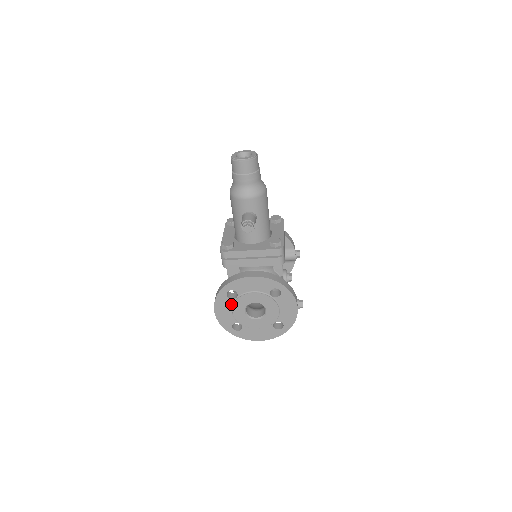
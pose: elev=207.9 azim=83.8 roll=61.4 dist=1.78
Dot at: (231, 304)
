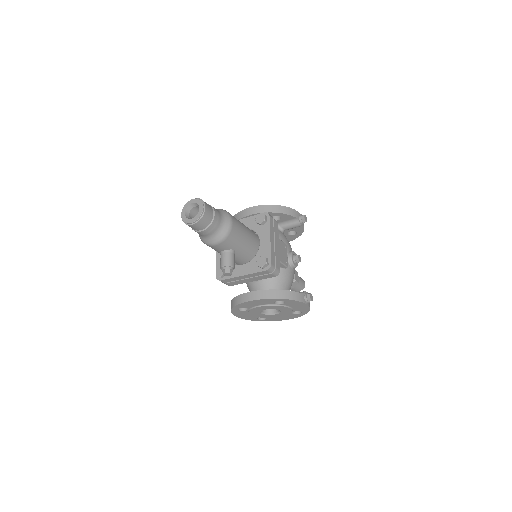
Dot at: (247, 312)
